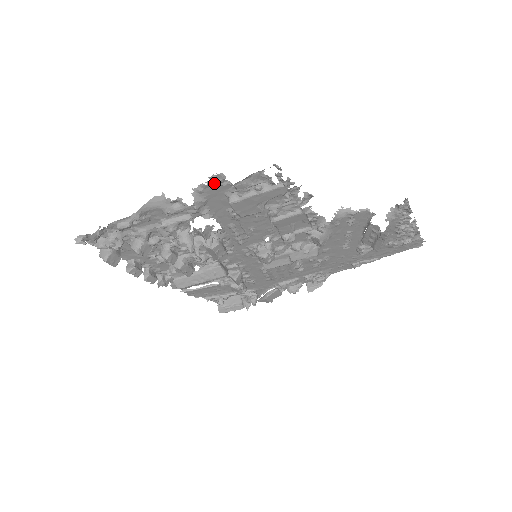
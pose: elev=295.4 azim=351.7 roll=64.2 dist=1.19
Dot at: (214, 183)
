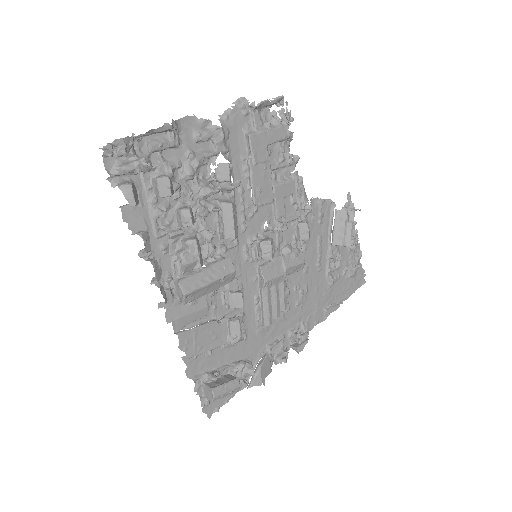
Dot at: (237, 109)
